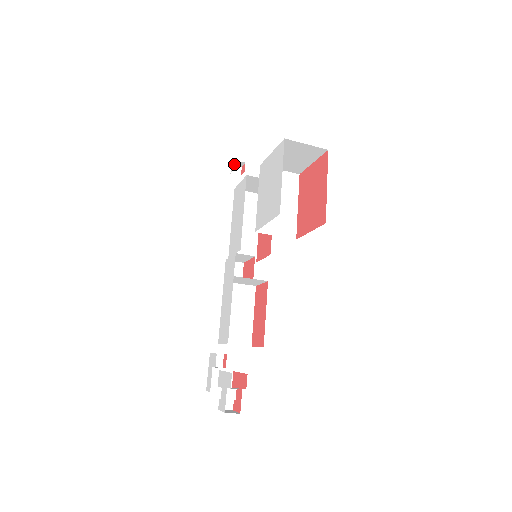
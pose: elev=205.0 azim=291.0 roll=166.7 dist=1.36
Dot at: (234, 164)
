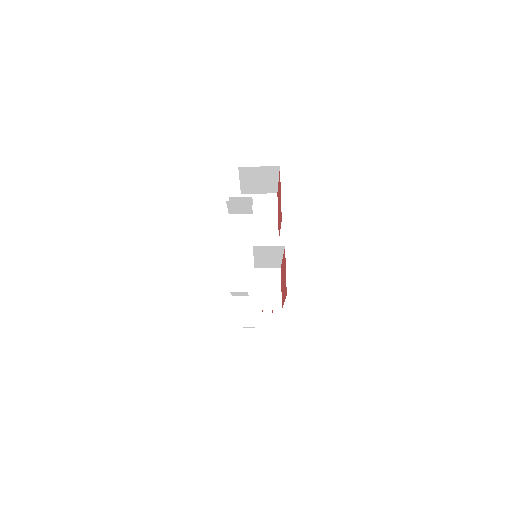
Dot at: (243, 328)
